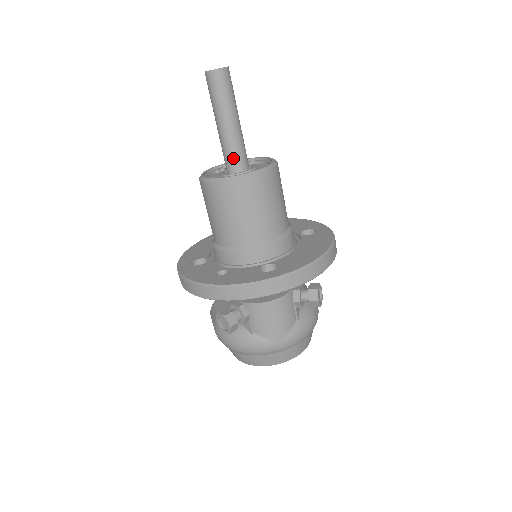
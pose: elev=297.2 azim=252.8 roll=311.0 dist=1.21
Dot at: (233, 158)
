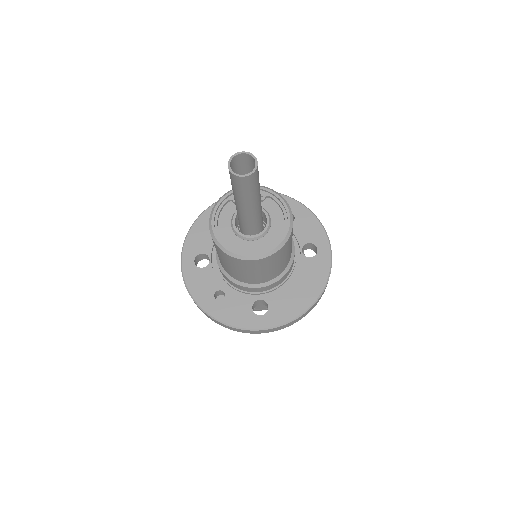
Dot at: (246, 225)
